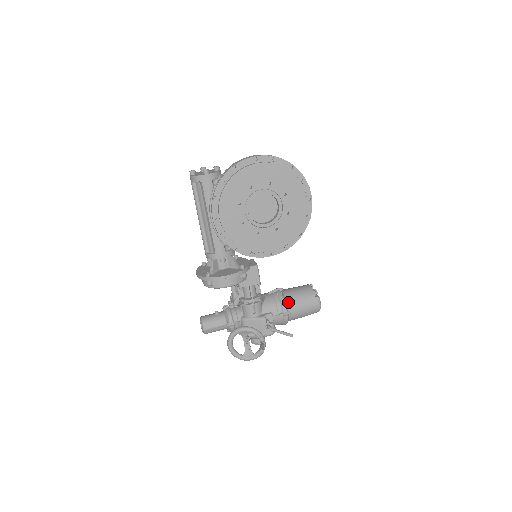
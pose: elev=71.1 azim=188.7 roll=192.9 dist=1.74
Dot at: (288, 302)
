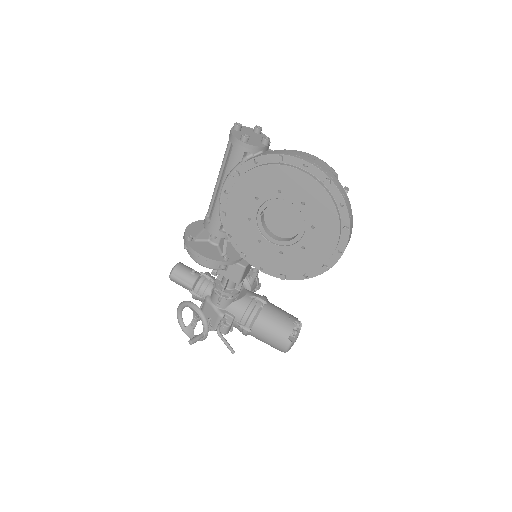
Dot at: (258, 321)
